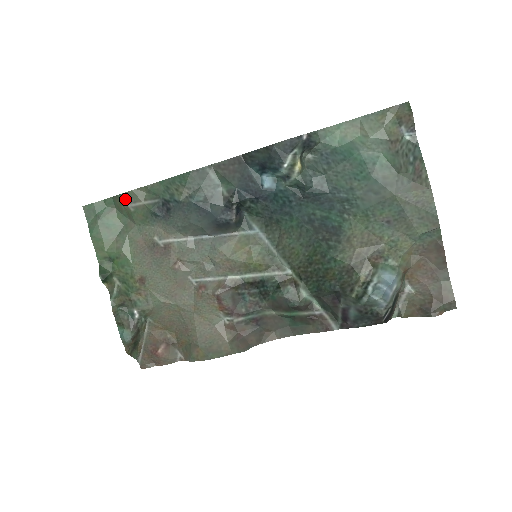
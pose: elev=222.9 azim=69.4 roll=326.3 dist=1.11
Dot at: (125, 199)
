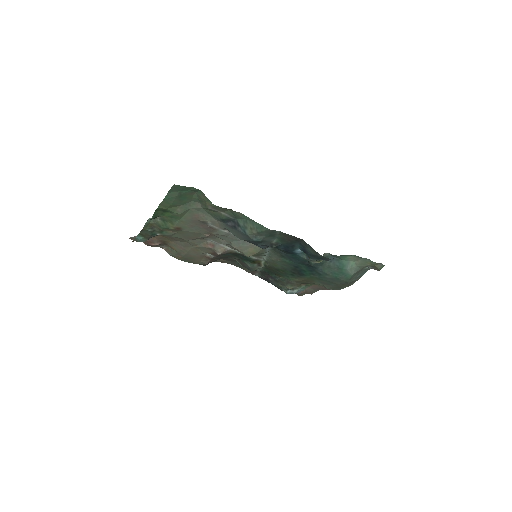
Dot at: (212, 206)
